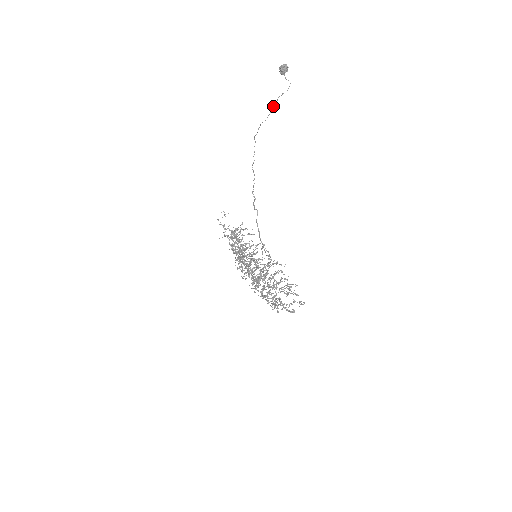
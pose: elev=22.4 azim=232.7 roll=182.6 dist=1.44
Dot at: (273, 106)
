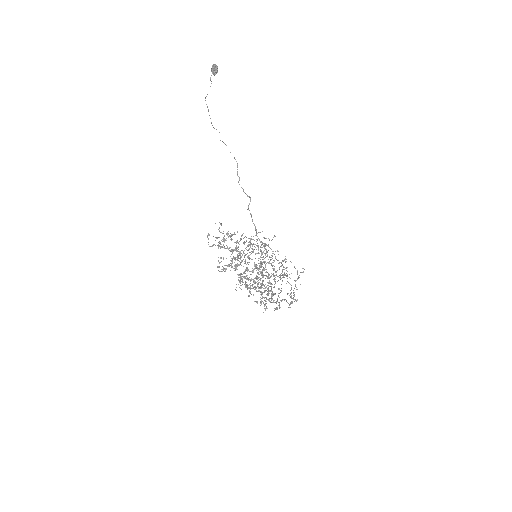
Dot at: occluded
